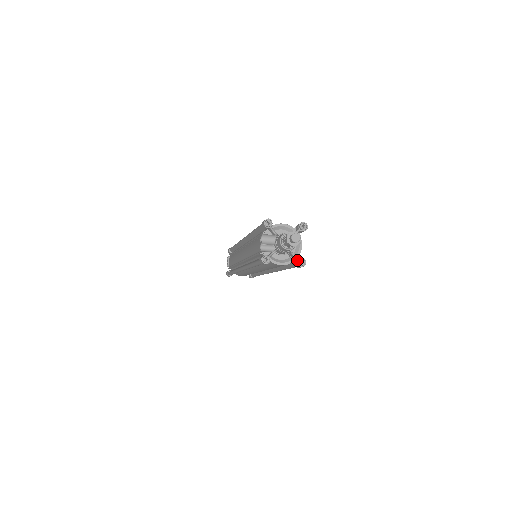
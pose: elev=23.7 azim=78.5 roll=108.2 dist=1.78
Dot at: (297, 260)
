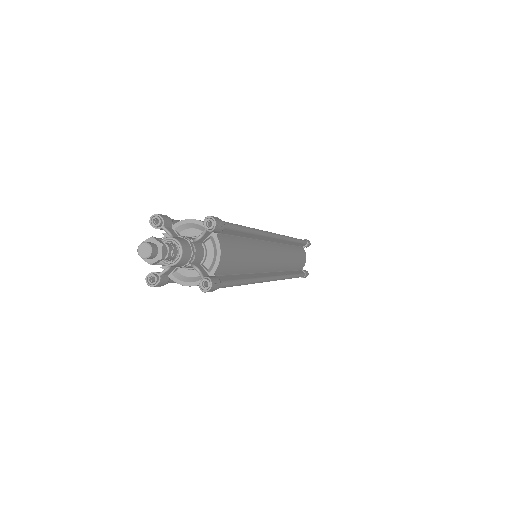
Dot at: occluded
